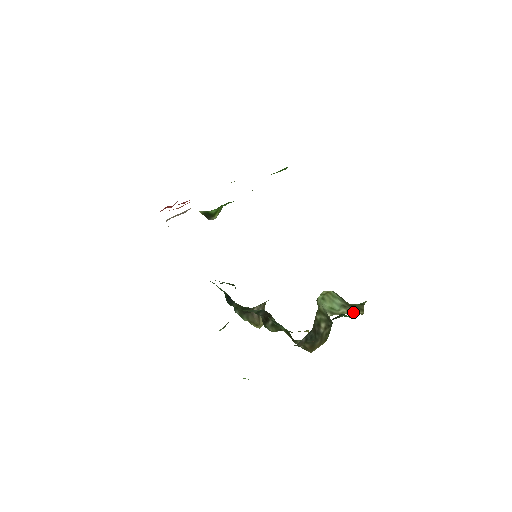
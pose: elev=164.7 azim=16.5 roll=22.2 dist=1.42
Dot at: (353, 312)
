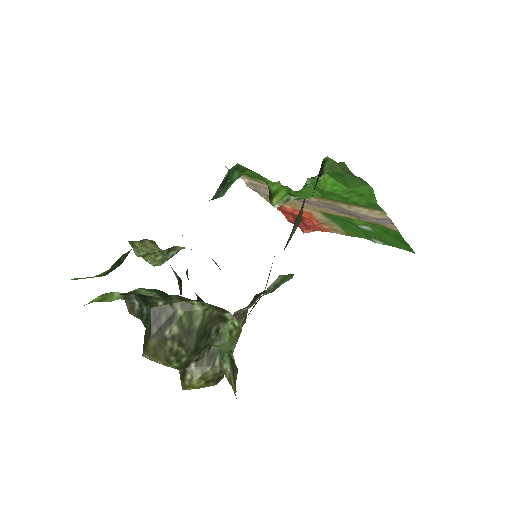
Dot at: (232, 382)
